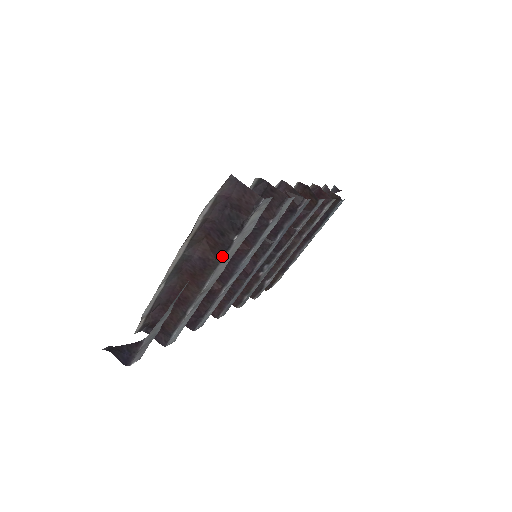
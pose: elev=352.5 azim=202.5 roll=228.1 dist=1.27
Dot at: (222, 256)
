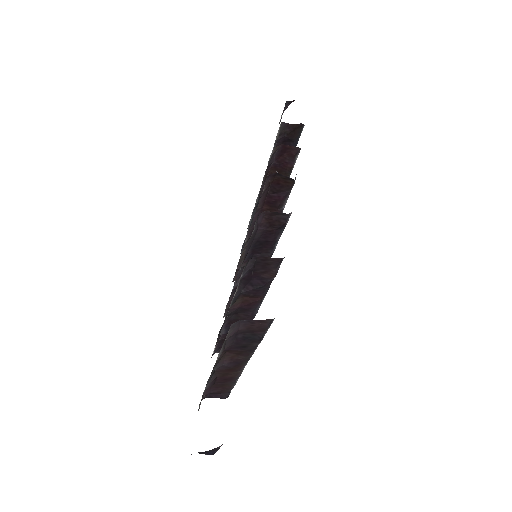
Dot at: (251, 353)
